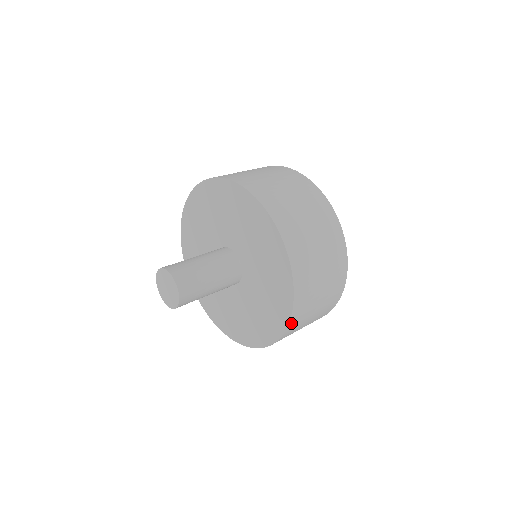
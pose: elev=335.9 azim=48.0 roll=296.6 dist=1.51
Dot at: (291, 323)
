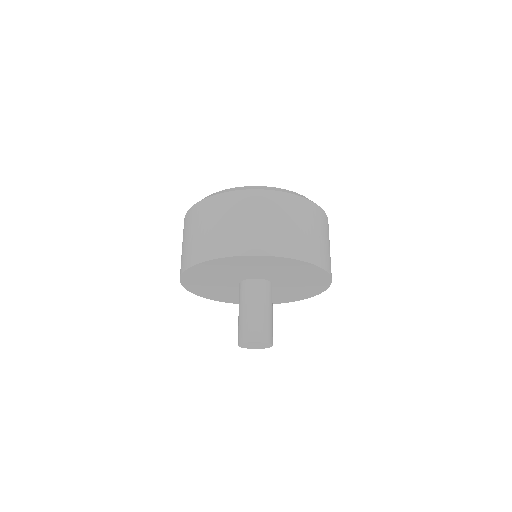
Dot at: (325, 267)
